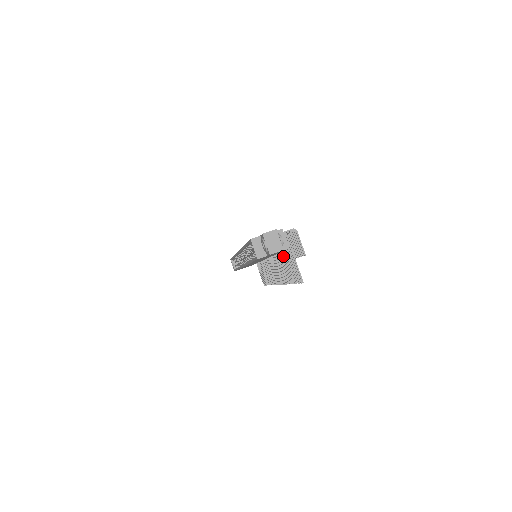
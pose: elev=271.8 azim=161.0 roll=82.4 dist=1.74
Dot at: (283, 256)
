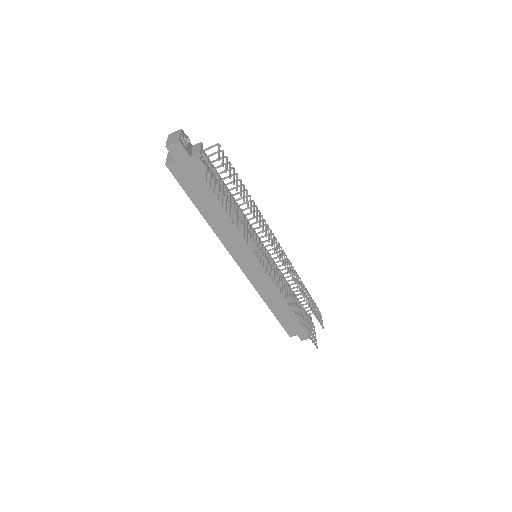
Dot at: (233, 201)
